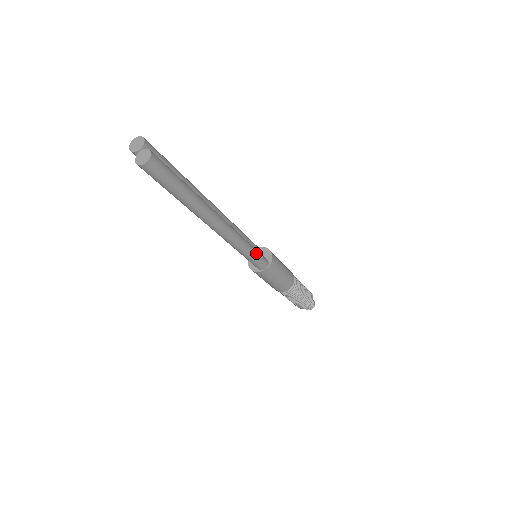
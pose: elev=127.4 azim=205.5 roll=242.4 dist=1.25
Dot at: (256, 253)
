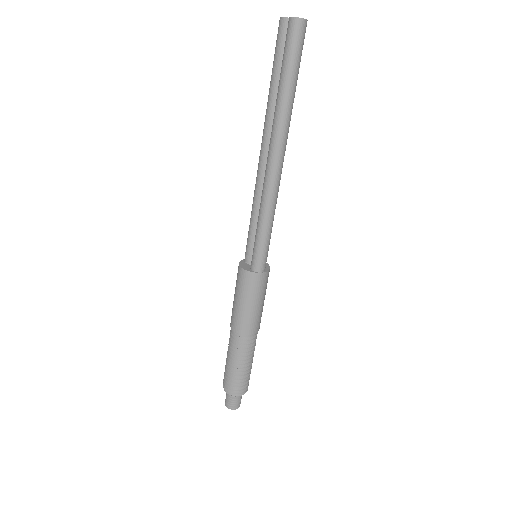
Dot at: occluded
